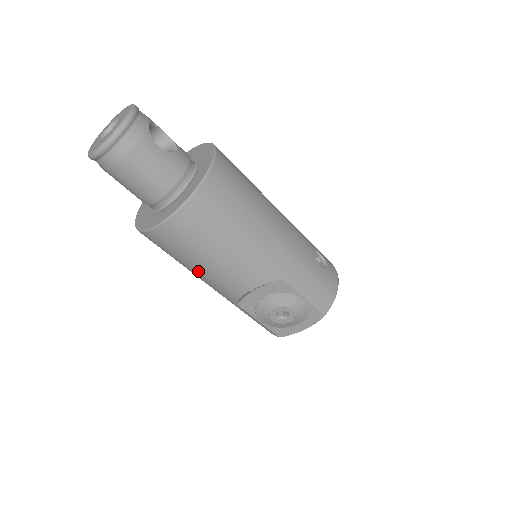
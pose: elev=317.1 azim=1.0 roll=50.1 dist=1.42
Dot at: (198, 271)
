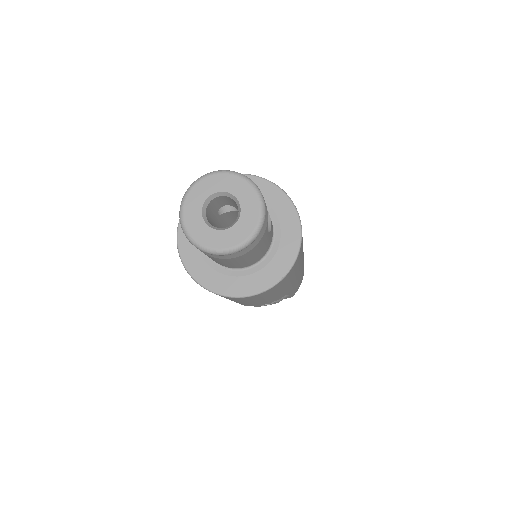
Dot at: occluded
